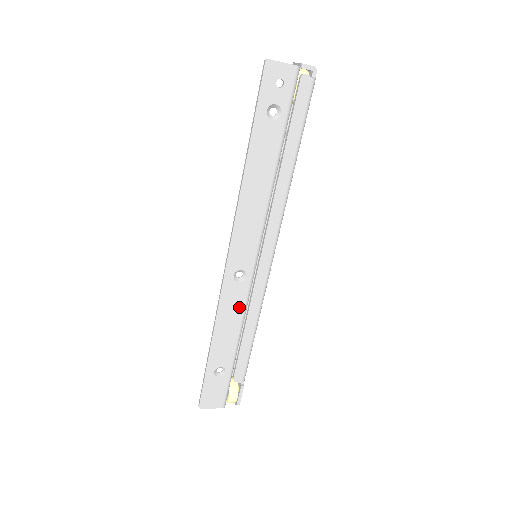
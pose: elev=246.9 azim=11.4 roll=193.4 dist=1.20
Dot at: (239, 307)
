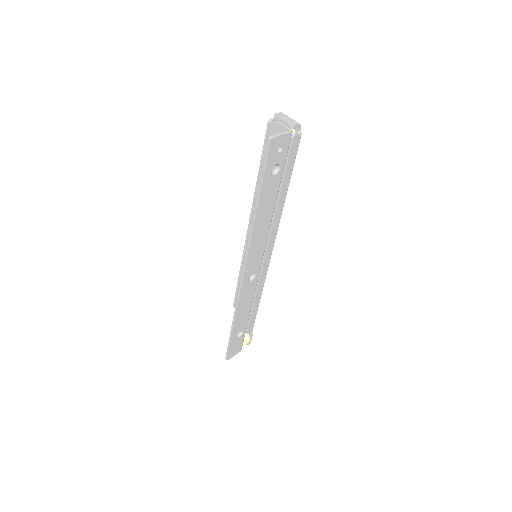
Dot at: (251, 294)
